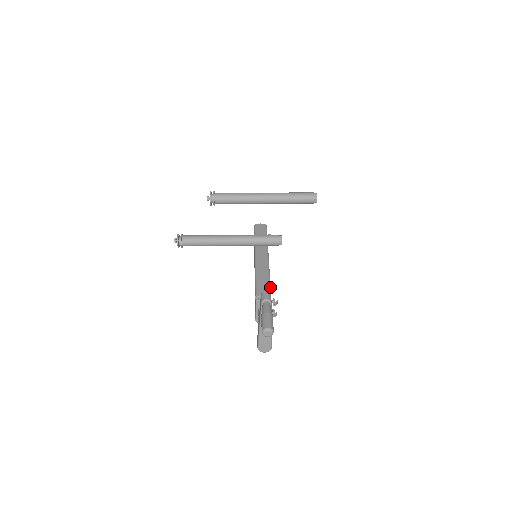
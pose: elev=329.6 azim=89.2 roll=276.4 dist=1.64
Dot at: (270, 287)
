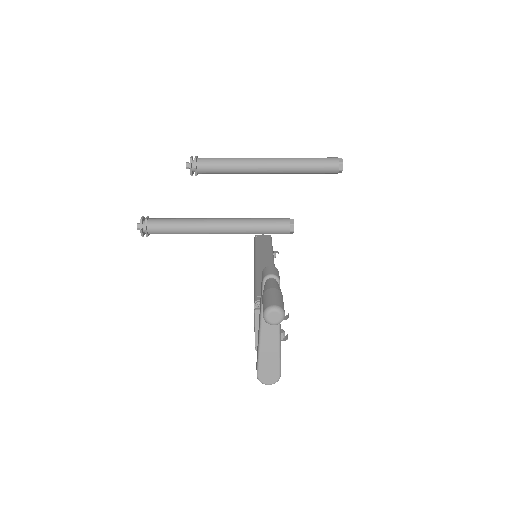
Dot at: occluded
